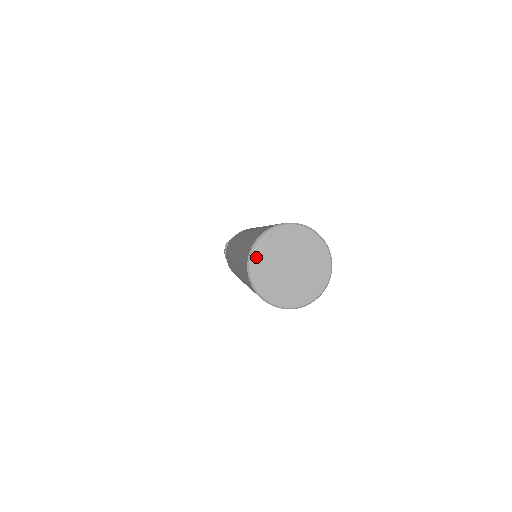
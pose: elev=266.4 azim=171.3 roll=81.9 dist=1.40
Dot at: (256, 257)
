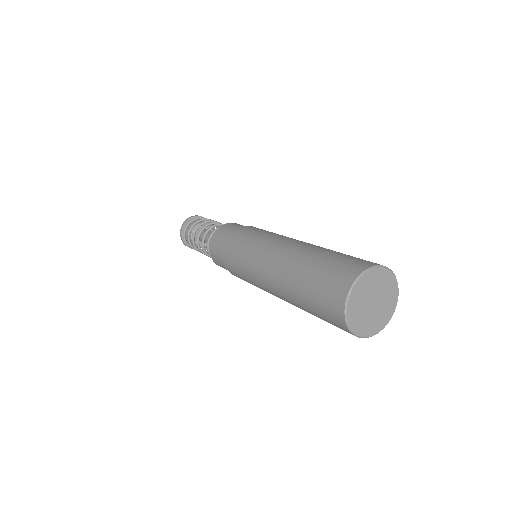
Dot at: (351, 316)
